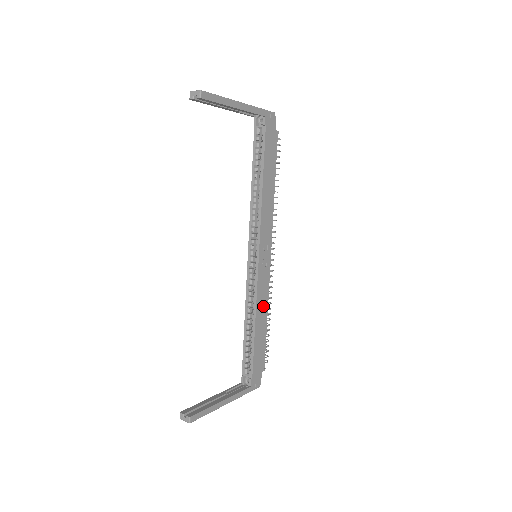
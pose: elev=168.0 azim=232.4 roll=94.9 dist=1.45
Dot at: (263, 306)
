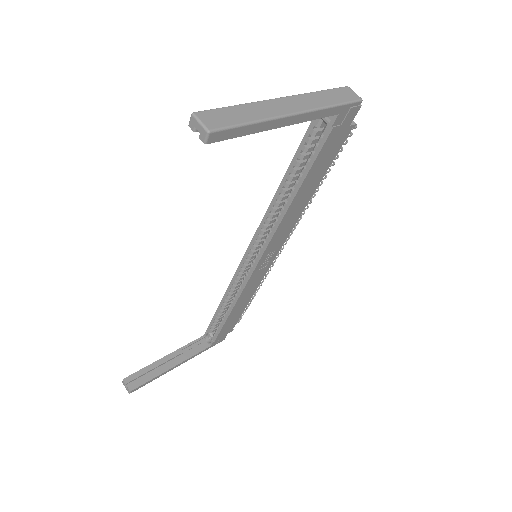
Dot at: (248, 295)
